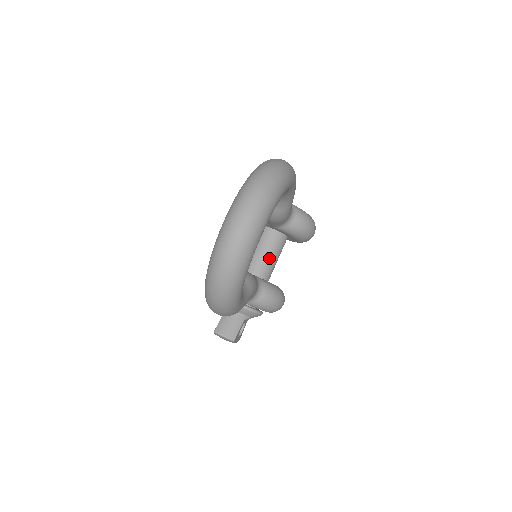
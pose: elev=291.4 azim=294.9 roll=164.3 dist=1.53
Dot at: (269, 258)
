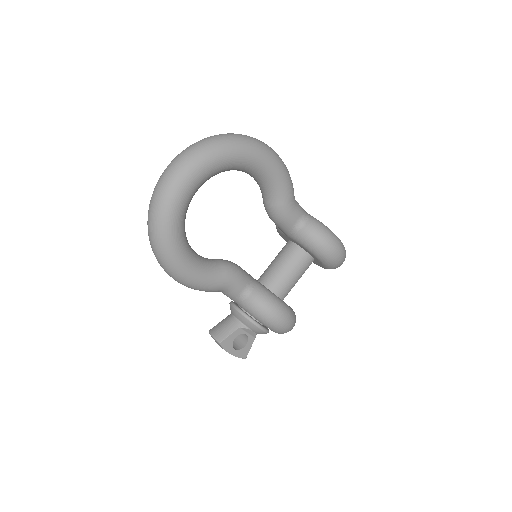
Dot at: (282, 270)
